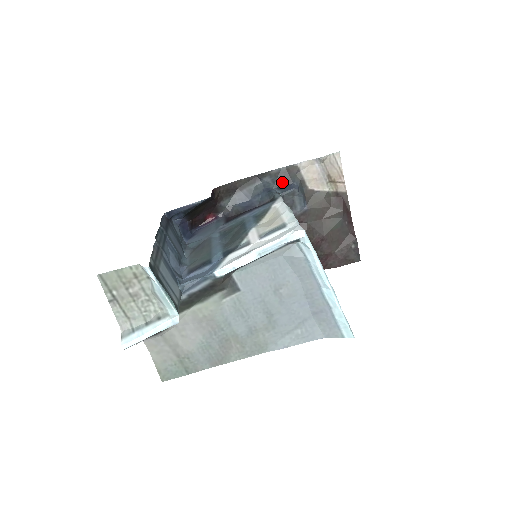
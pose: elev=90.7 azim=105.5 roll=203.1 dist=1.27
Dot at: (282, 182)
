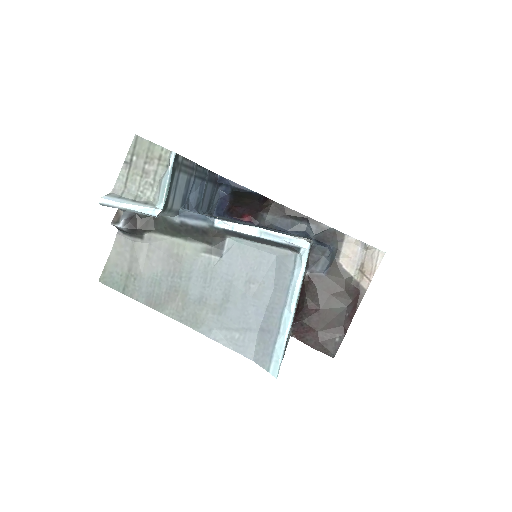
Dot at: (323, 238)
